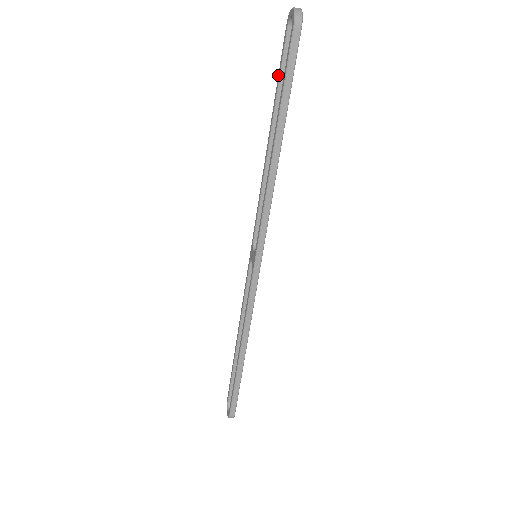
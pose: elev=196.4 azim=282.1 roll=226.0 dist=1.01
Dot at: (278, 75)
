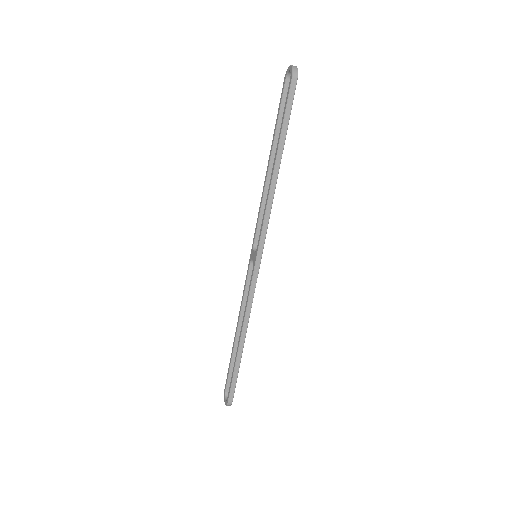
Dot at: occluded
